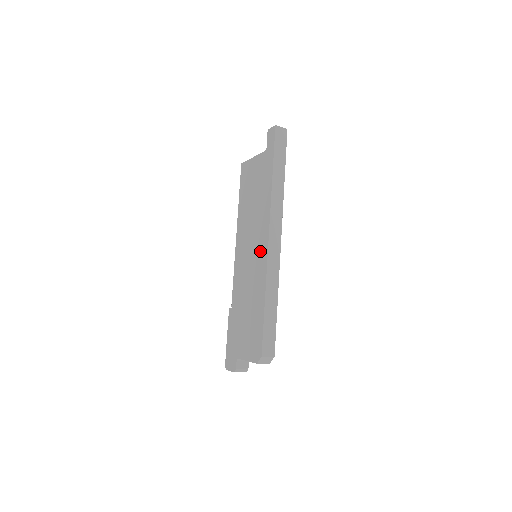
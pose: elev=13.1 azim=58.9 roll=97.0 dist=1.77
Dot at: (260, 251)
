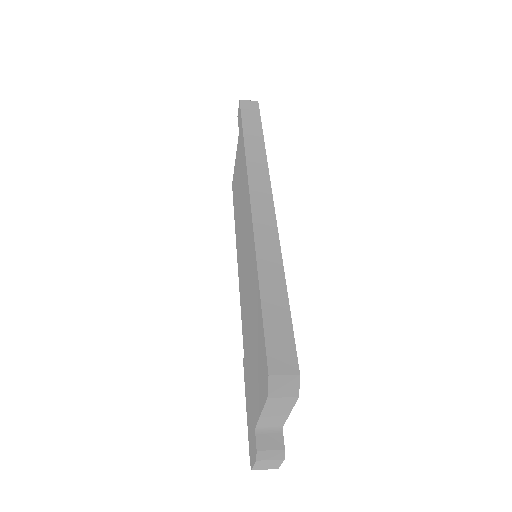
Dot at: (248, 231)
